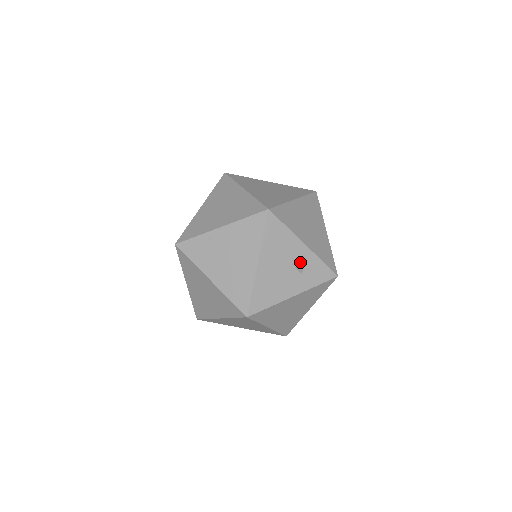
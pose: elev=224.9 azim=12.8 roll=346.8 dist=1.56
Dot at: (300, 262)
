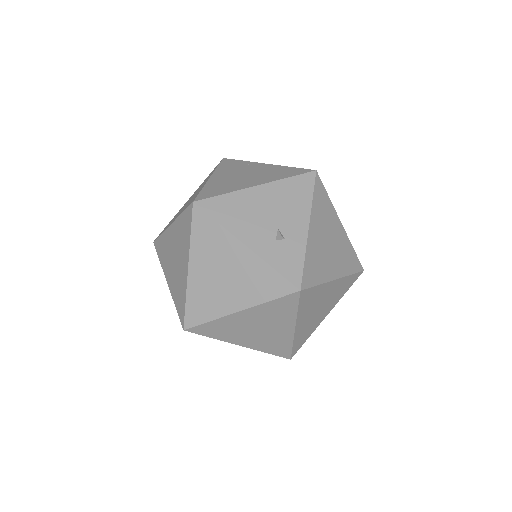
Dot at: (287, 232)
